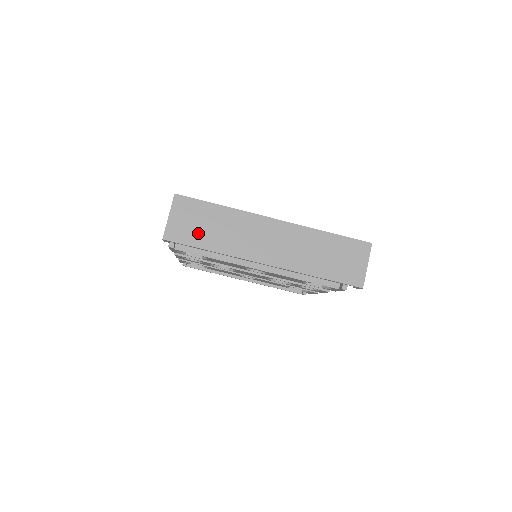
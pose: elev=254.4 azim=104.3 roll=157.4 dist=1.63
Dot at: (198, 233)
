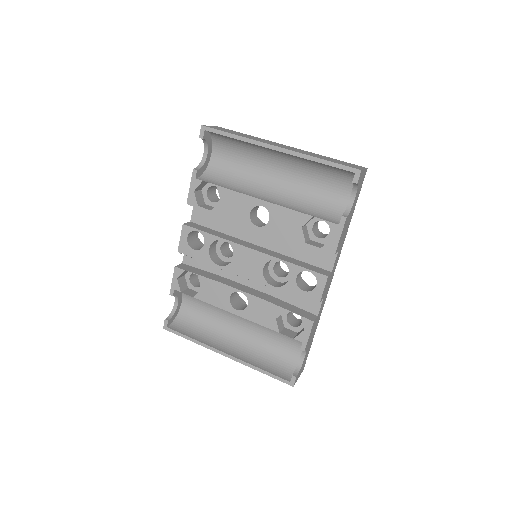
Dot at: occluded
